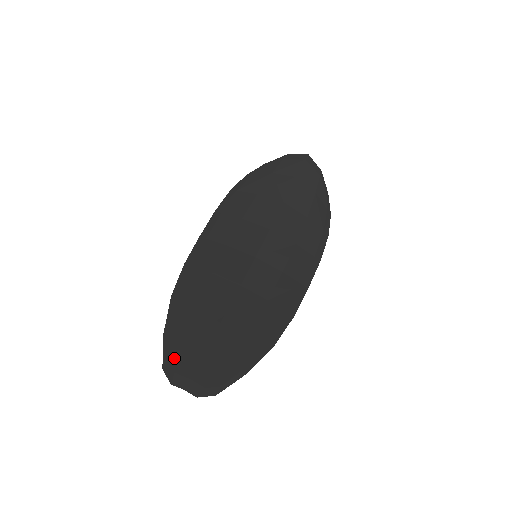
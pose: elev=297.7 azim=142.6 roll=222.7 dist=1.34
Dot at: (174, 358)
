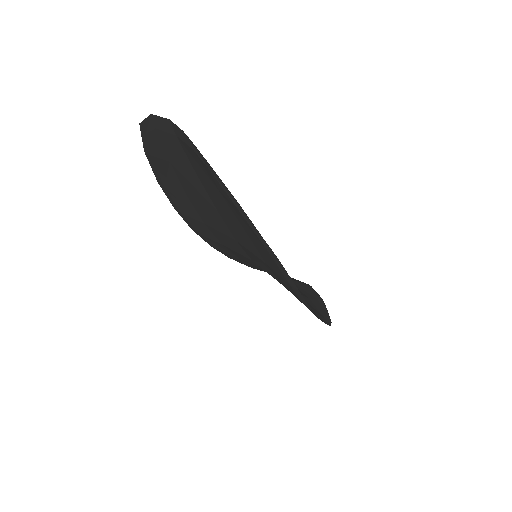
Dot at: (158, 137)
